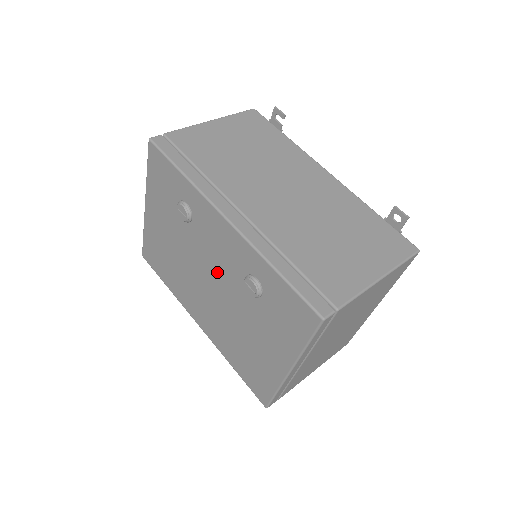
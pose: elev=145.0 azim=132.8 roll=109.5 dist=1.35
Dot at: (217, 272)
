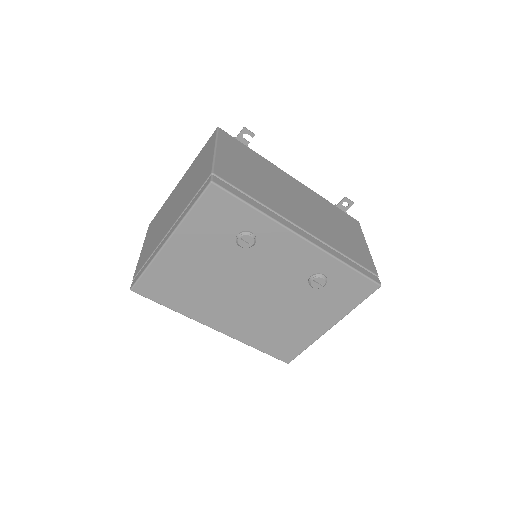
Dot at: (271, 280)
